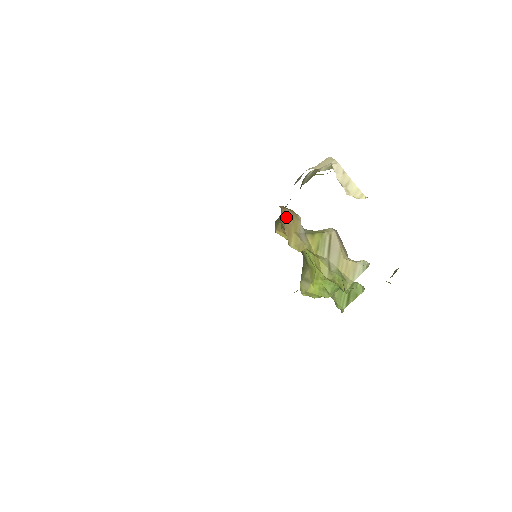
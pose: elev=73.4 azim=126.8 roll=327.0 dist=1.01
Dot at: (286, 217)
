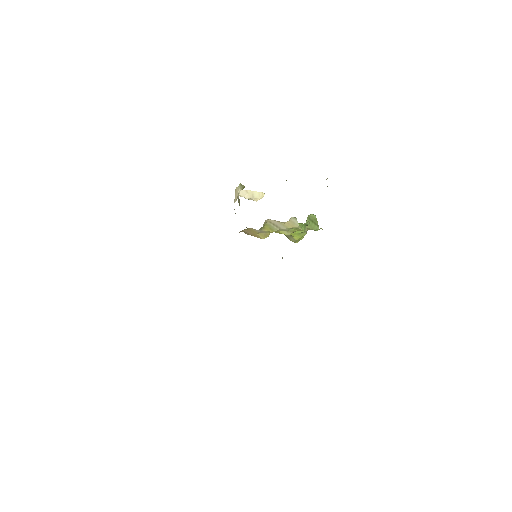
Dot at: (247, 232)
